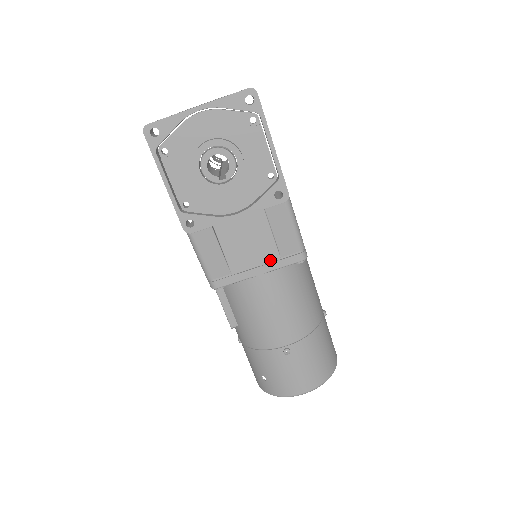
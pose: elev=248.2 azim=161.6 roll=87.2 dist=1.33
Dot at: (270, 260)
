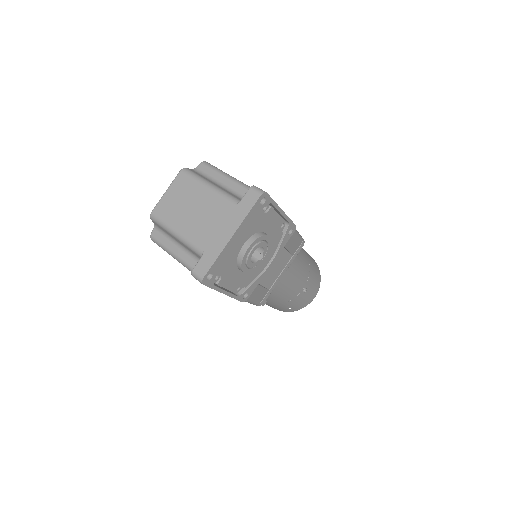
Dot at: (287, 262)
